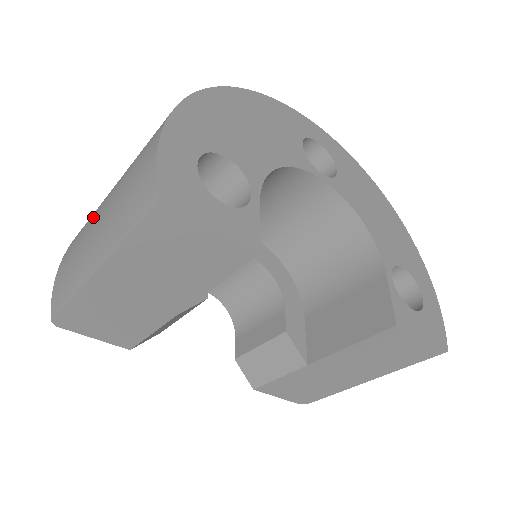
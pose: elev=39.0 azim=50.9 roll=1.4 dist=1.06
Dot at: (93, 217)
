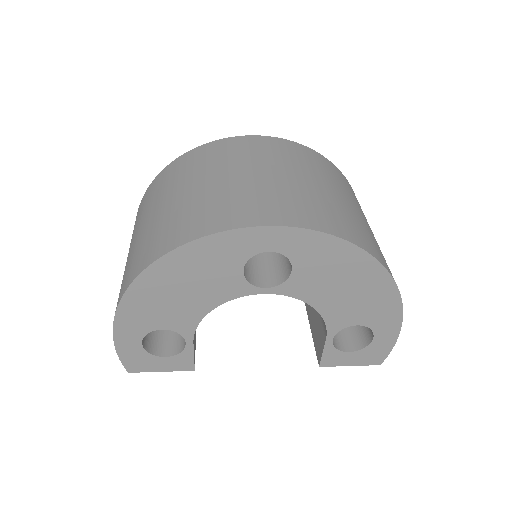
Dot at: occluded
